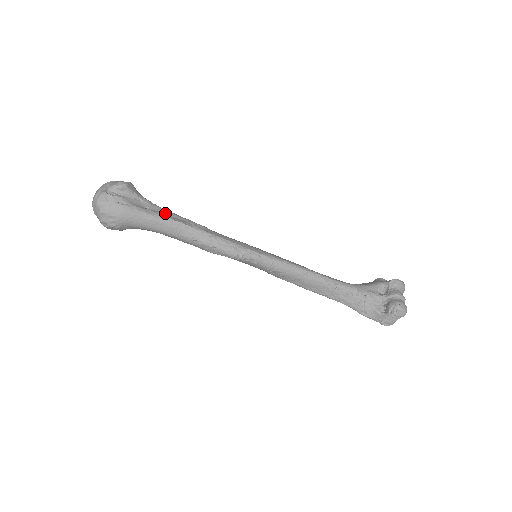
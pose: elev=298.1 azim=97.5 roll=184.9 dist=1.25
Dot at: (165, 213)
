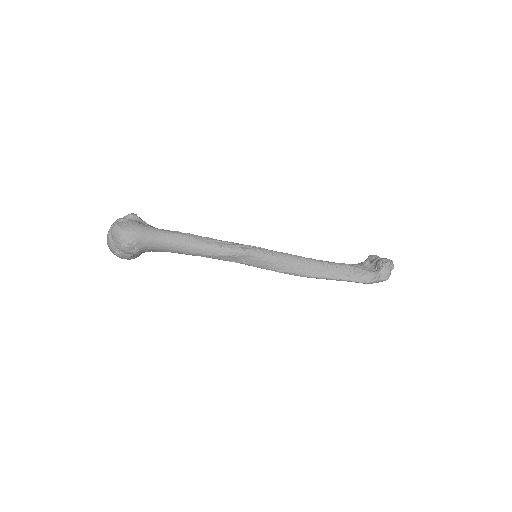
Dot at: occluded
